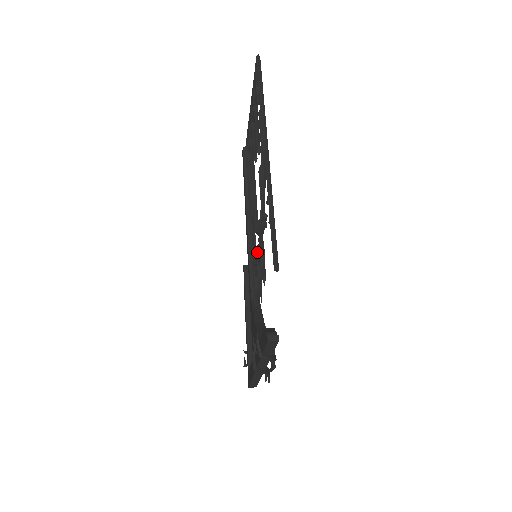
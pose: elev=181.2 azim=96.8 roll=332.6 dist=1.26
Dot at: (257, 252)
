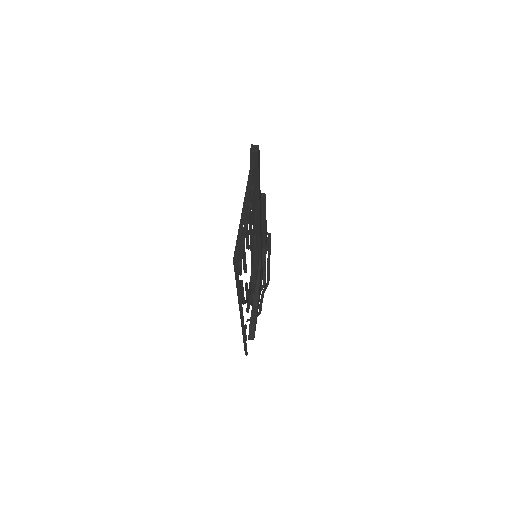
Dot at: occluded
